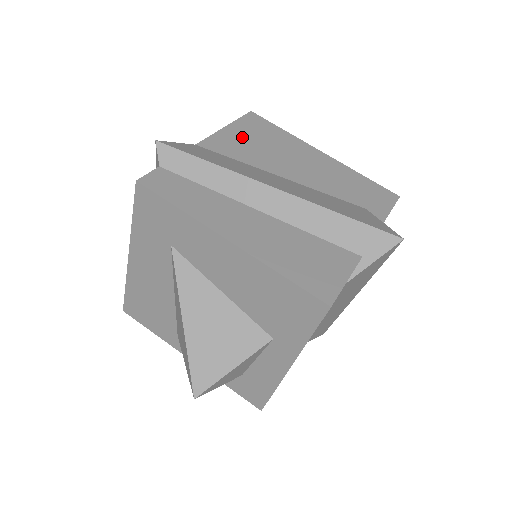
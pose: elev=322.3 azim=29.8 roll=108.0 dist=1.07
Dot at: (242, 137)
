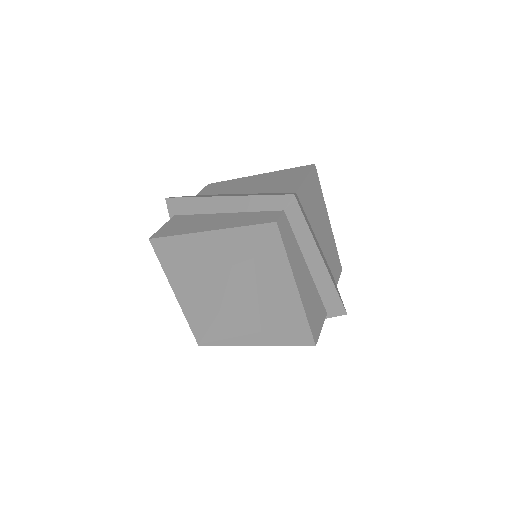
Dot at: (310, 192)
